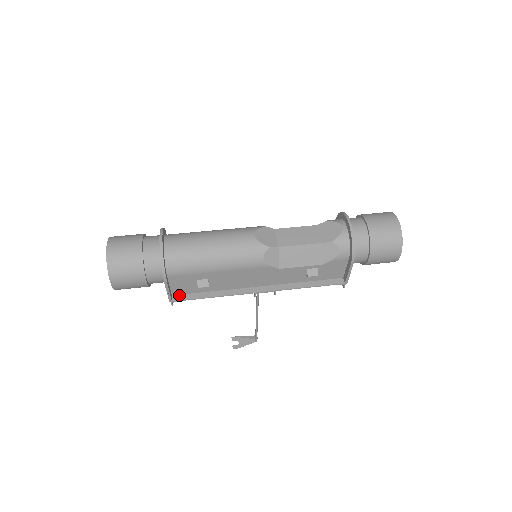
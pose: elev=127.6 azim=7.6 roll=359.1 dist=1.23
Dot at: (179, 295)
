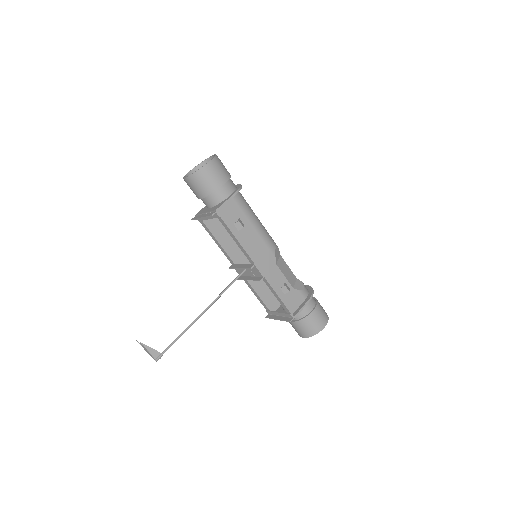
Dot at: (219, 216)
